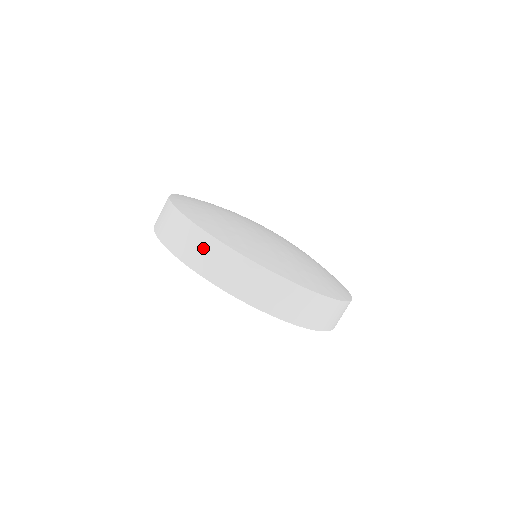
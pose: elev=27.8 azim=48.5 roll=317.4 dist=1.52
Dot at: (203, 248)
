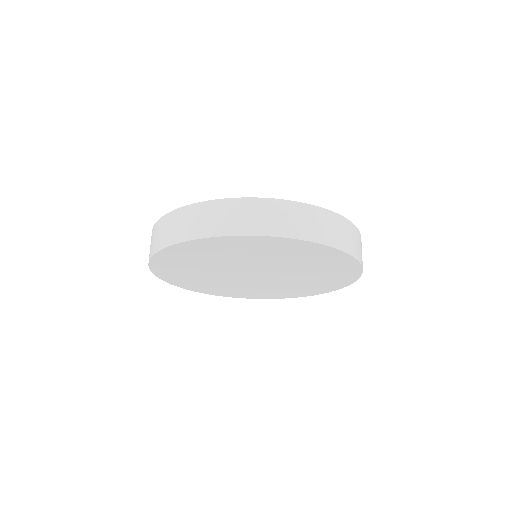
Dot at: (245, 212)
